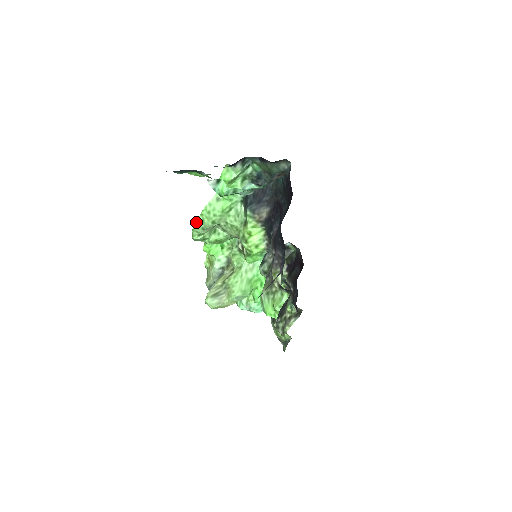
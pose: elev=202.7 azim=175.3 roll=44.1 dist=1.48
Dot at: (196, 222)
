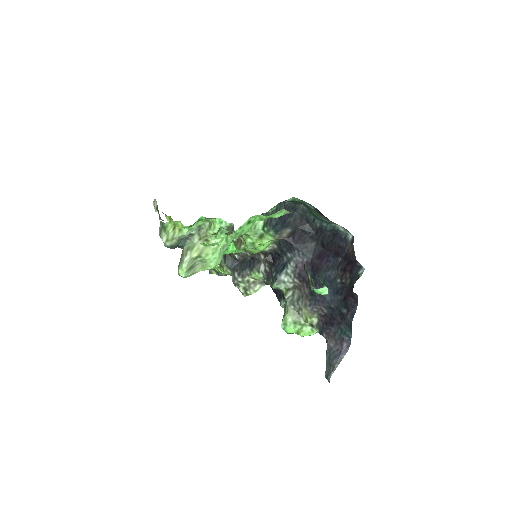
Dot at: (220, 242)
